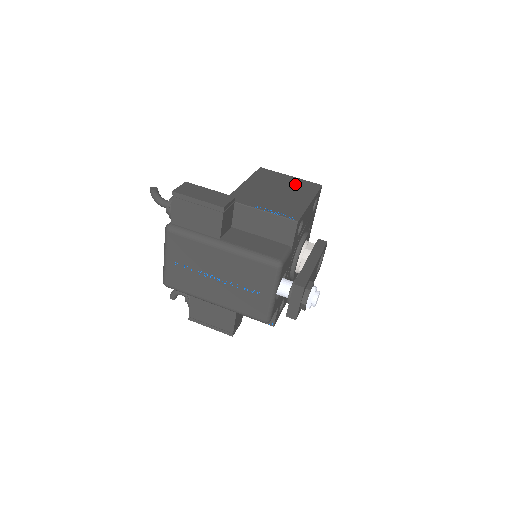
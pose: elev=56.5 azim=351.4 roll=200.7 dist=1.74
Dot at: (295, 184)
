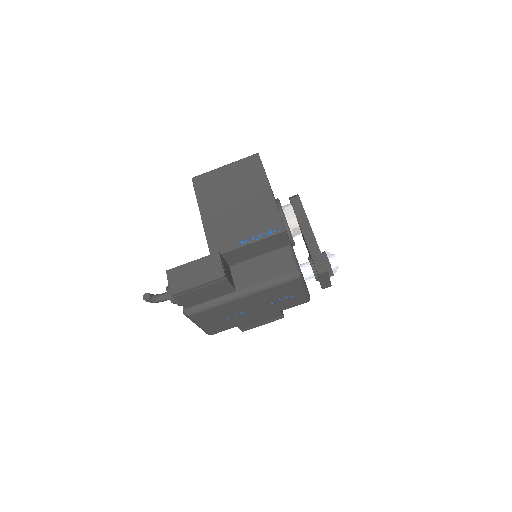
Dot at: (238, 175)
